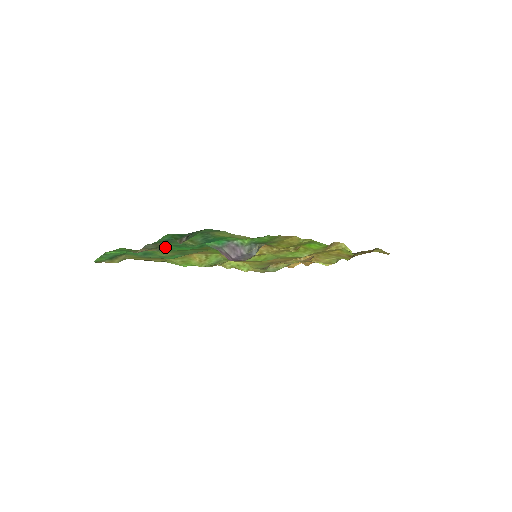
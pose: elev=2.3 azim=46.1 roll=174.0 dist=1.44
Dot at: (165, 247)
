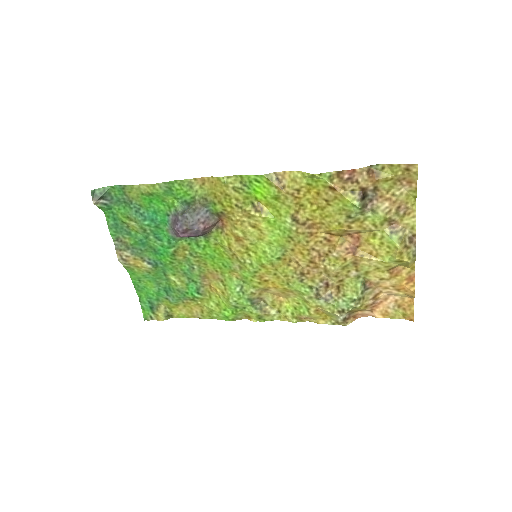
Dot at: (151, 258)
